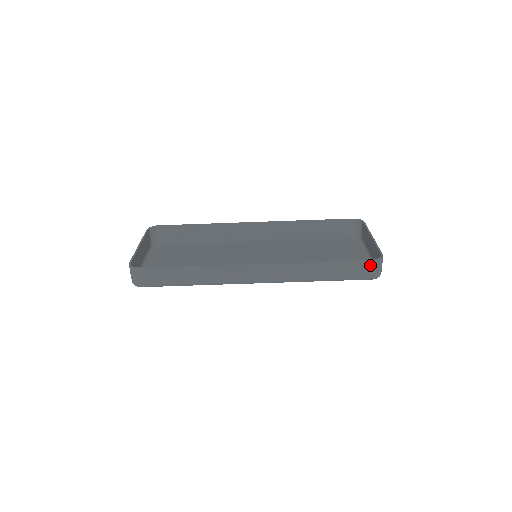
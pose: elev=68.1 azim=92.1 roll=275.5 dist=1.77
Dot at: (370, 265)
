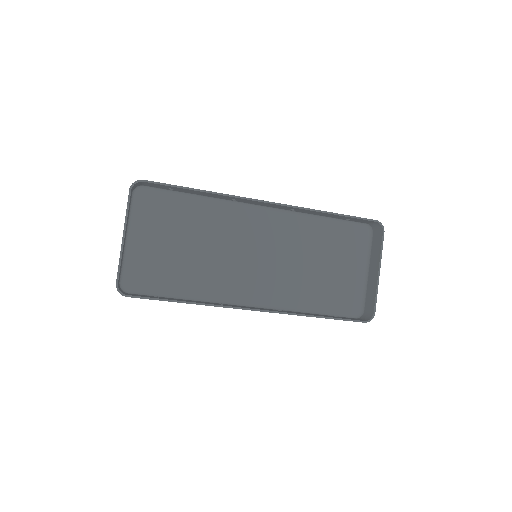
Dot at: occluded
